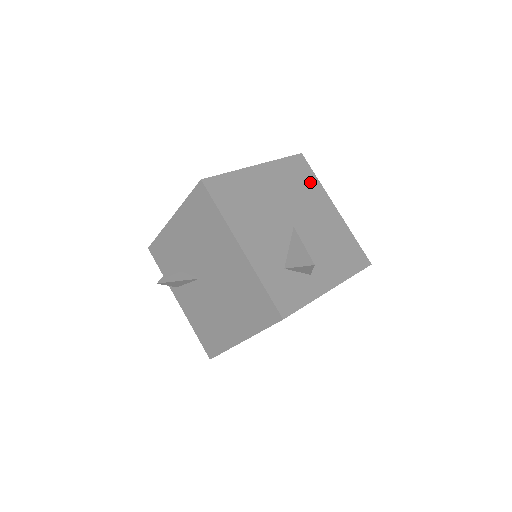
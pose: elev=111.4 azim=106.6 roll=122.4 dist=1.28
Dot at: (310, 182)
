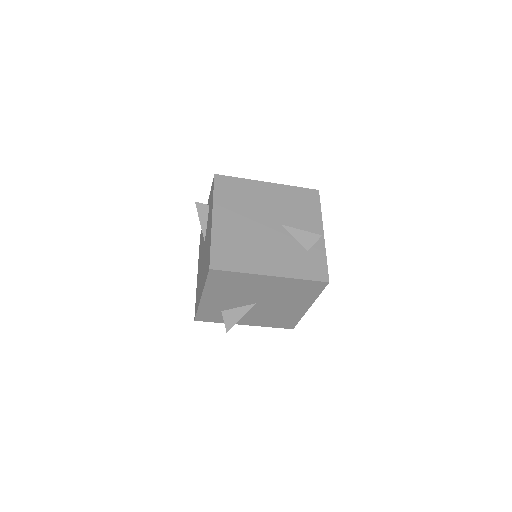
Dot at: (308, 294)
